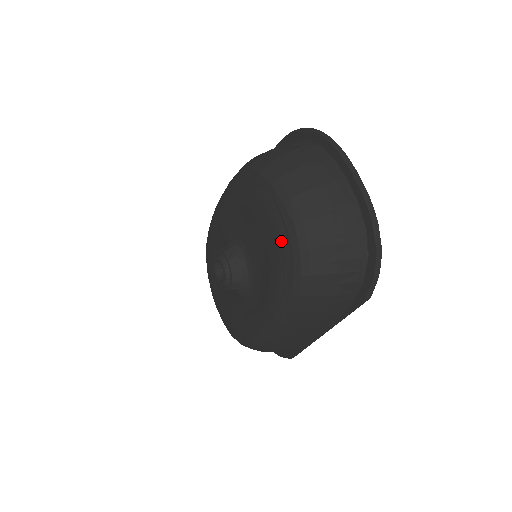
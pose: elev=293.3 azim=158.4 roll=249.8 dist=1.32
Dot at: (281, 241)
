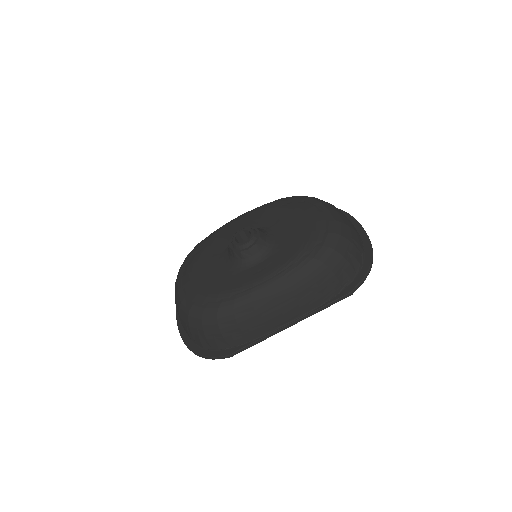
Dot at: (320, 226)
